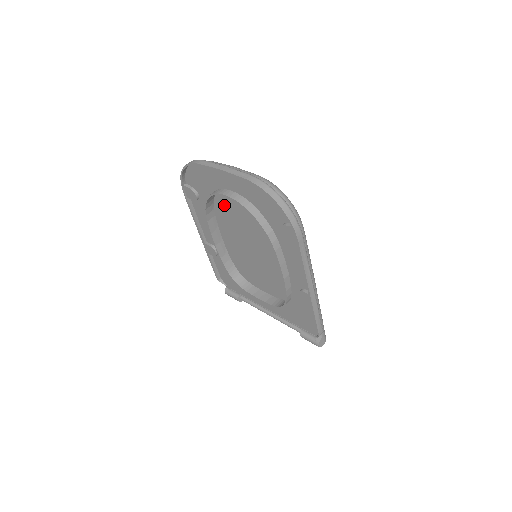
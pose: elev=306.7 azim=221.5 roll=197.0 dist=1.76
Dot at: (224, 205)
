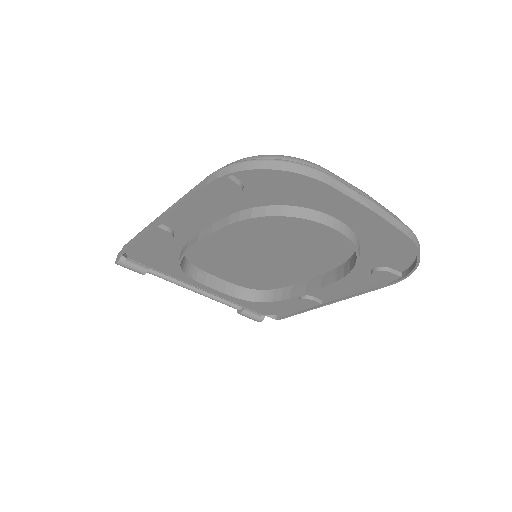
Dot at: occluded
